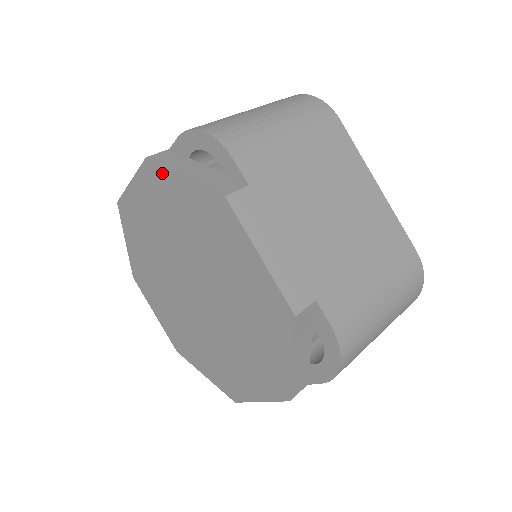
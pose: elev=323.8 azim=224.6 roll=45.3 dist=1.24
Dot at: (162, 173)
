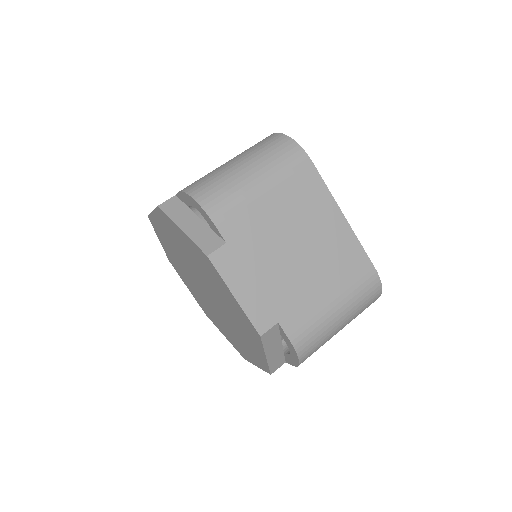
Dot at: (169, 221)
